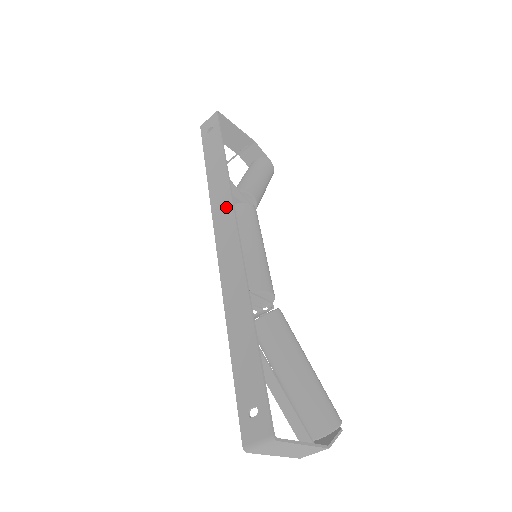
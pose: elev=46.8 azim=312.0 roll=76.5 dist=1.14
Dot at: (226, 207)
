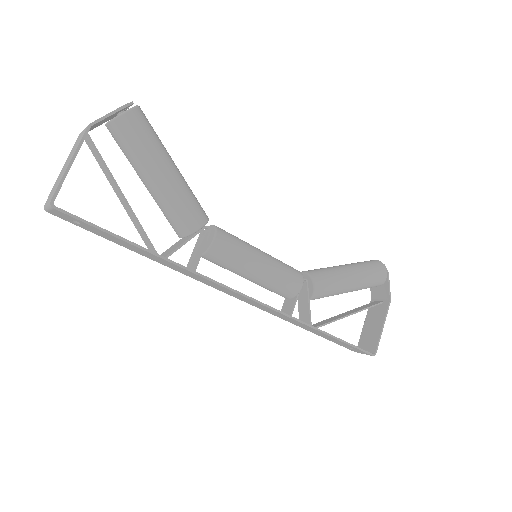
Dot at: (214, 285)
